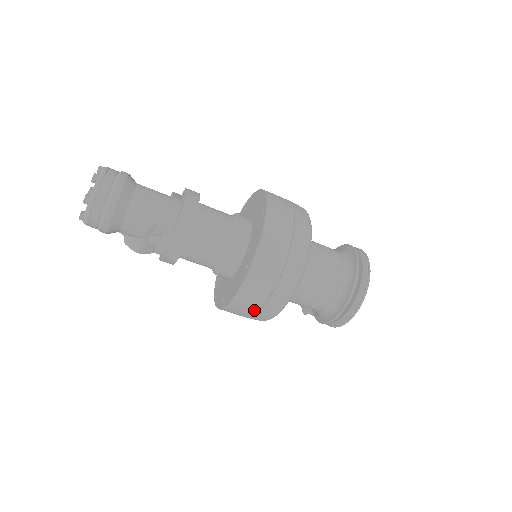
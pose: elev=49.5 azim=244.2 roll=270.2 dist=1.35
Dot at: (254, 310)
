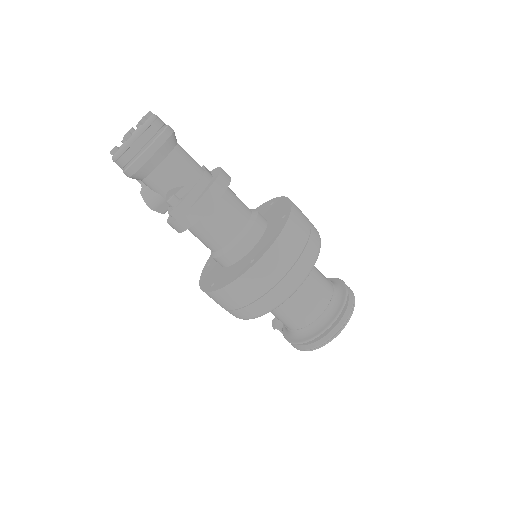
Dot at: (240, 304)
